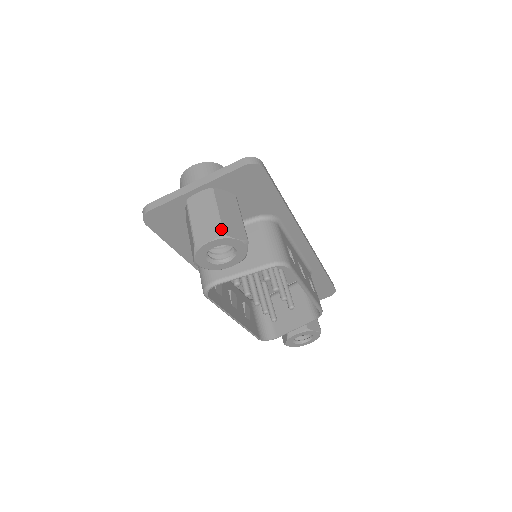
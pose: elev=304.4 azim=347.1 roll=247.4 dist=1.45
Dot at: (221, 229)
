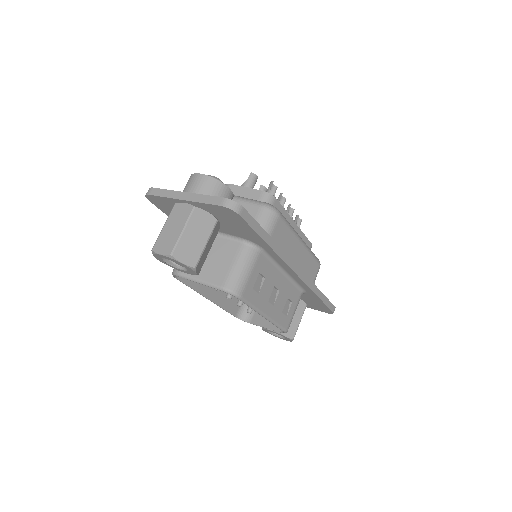
Dot at: (173, 250)
